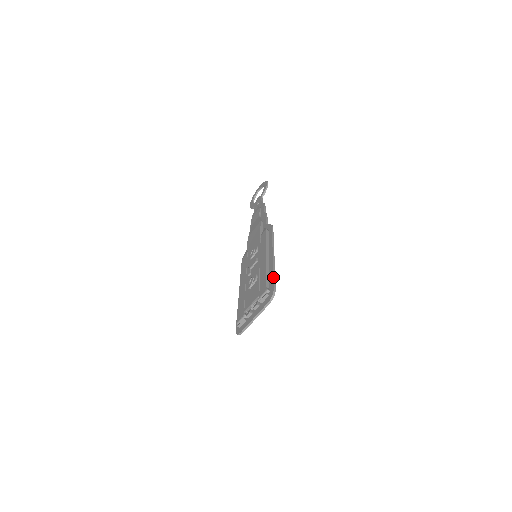
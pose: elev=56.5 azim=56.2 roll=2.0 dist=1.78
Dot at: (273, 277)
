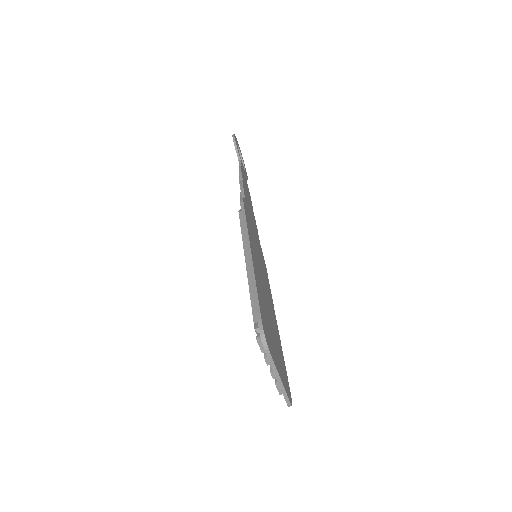
Dot at: occluded
